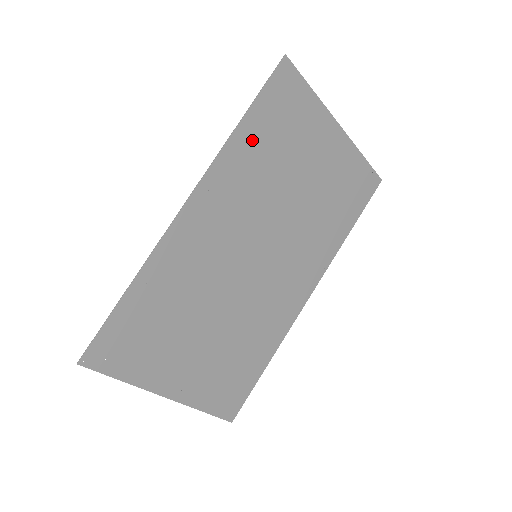
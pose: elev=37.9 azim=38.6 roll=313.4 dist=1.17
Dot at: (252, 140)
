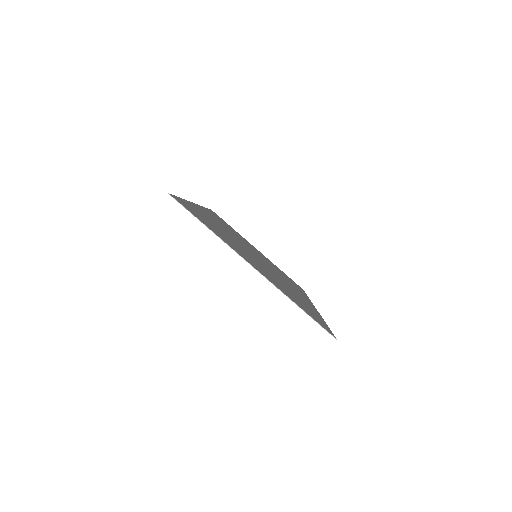
Dot at: (216, 217)
